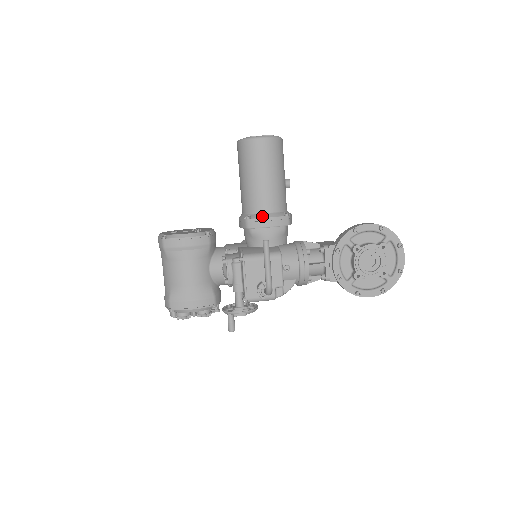
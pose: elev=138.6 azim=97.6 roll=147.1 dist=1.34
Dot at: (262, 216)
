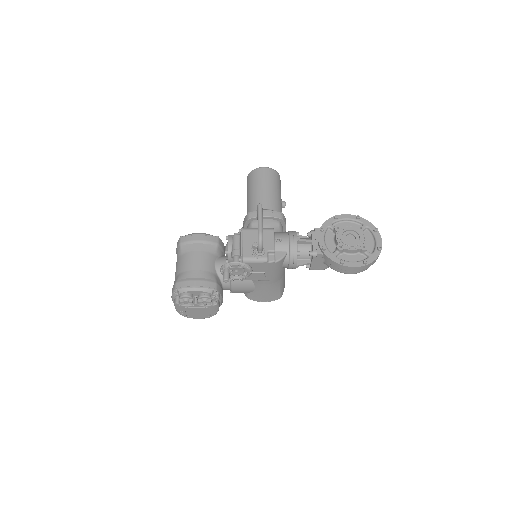
Dot at: occluded
